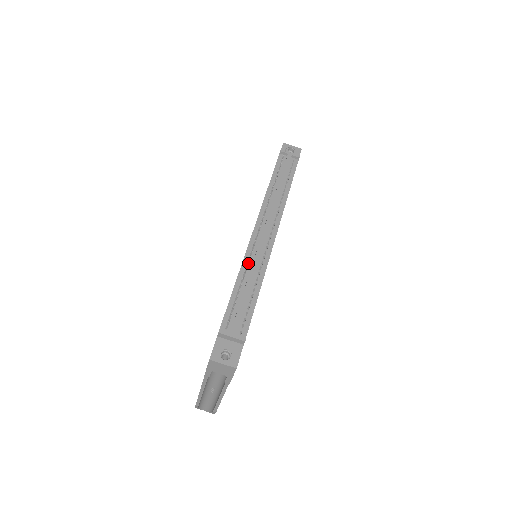
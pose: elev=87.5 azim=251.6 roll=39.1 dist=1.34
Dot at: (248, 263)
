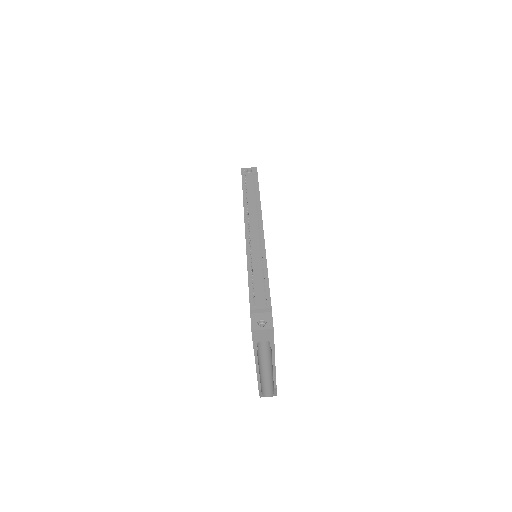
Dot at: occluded
